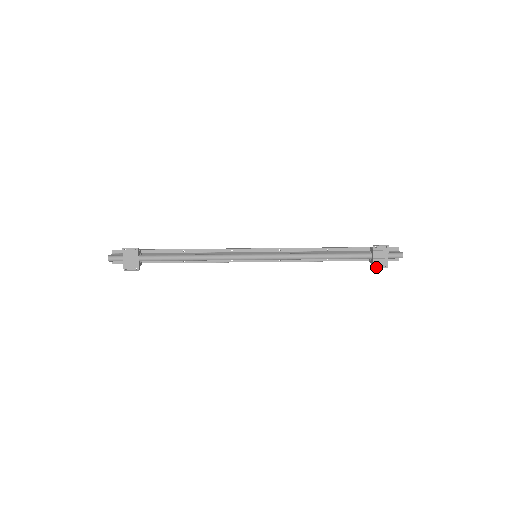
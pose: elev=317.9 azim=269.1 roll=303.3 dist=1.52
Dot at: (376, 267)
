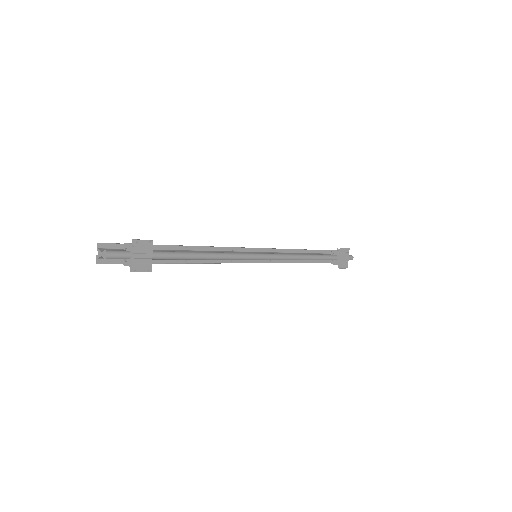
Dot at: (342, 268)
